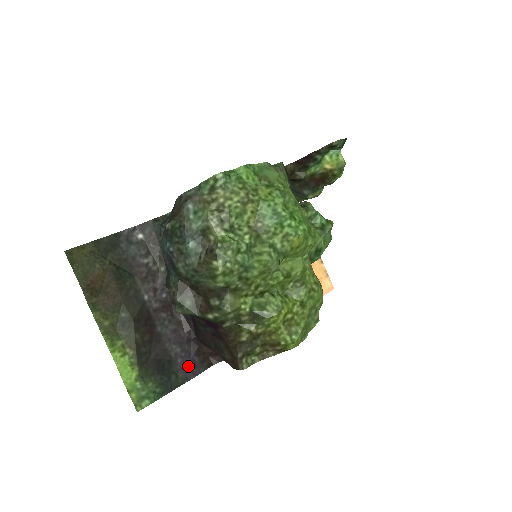
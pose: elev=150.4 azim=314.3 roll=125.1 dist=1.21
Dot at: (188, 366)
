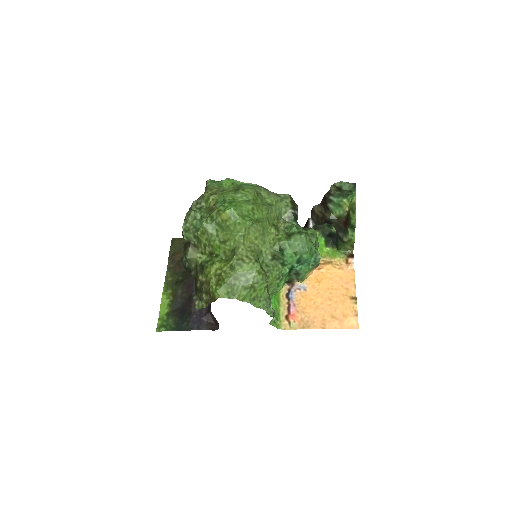
Dot at: (197, 322)
